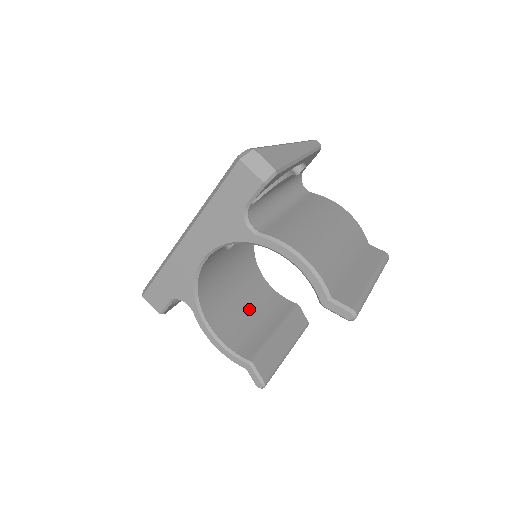
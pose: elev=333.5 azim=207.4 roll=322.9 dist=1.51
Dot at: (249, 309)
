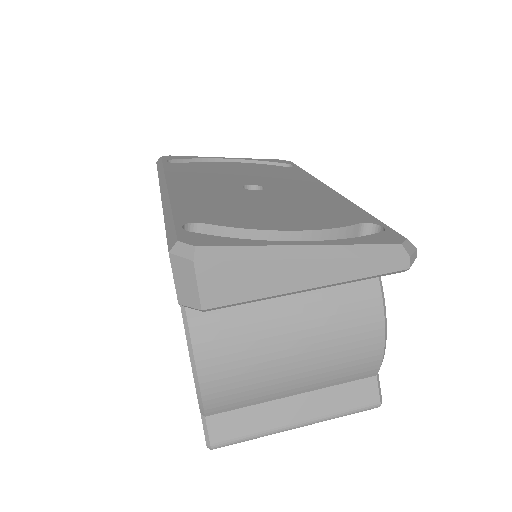
Dot at: occluded
